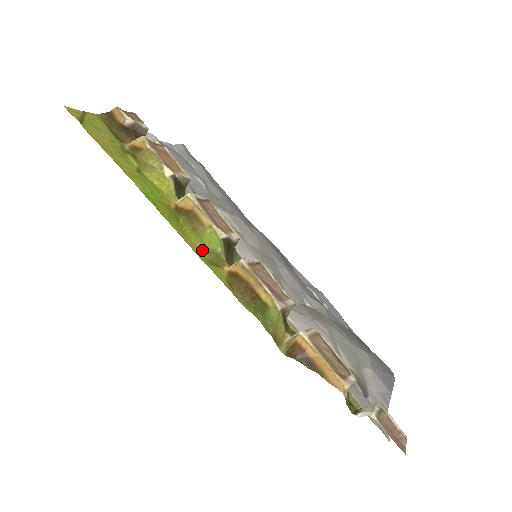
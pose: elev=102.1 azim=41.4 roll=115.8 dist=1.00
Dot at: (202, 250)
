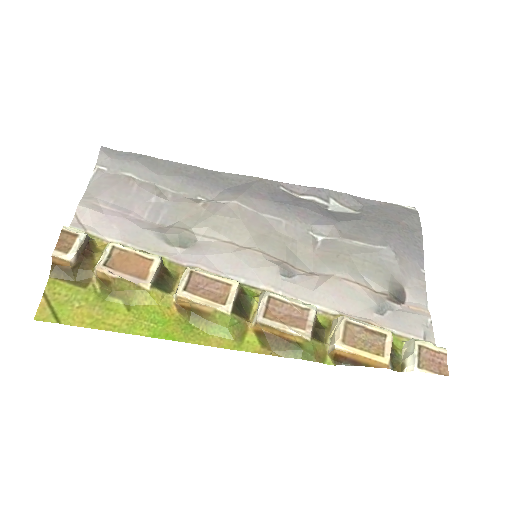
Dot at: (226, 337)
